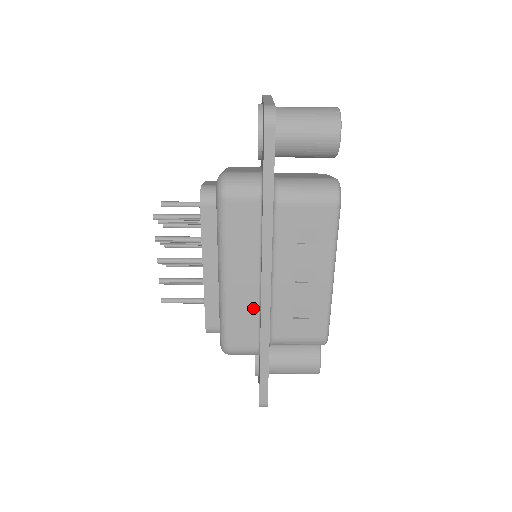
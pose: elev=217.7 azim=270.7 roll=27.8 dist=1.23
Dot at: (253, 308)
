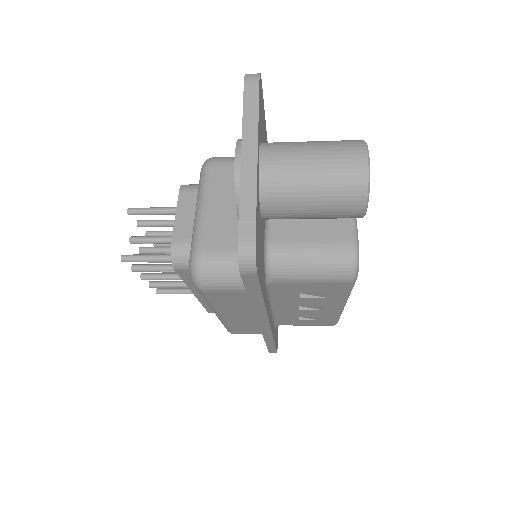
Dot at: (254, 324)
